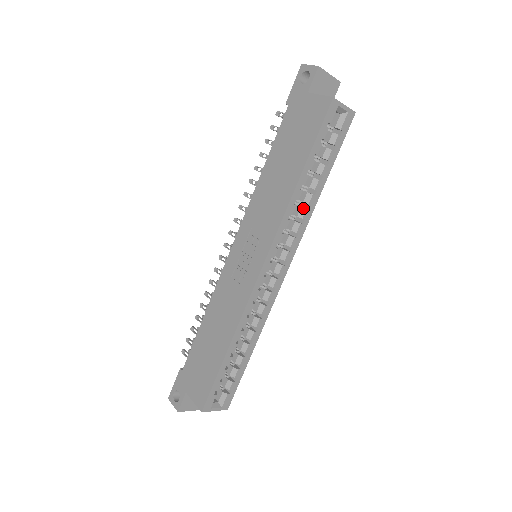
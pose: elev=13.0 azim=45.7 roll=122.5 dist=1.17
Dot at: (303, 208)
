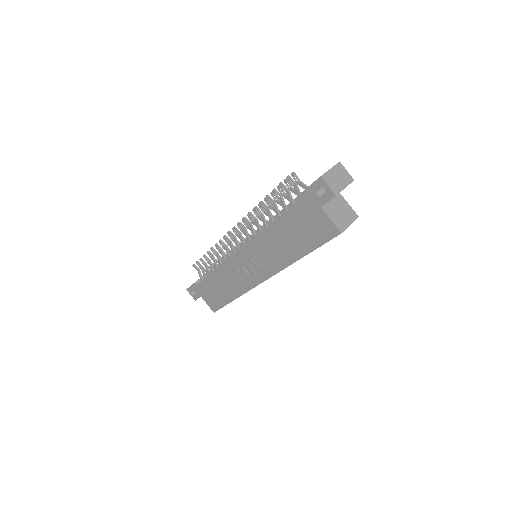
Dot at: occluded
